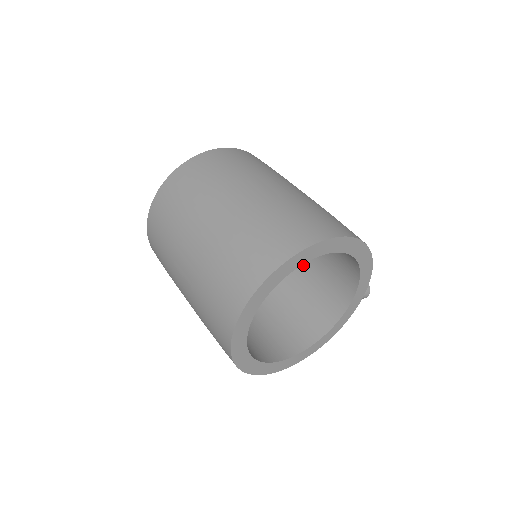
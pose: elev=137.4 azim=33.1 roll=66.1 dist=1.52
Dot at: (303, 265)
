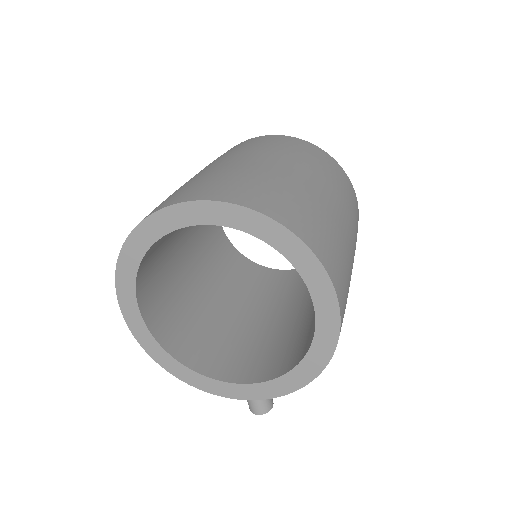
Dot at: (262, 325)
